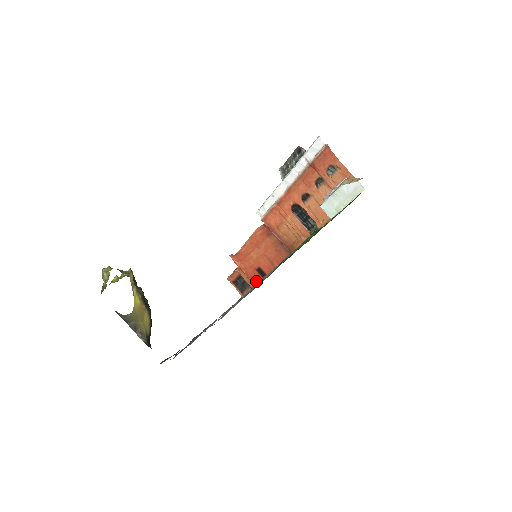
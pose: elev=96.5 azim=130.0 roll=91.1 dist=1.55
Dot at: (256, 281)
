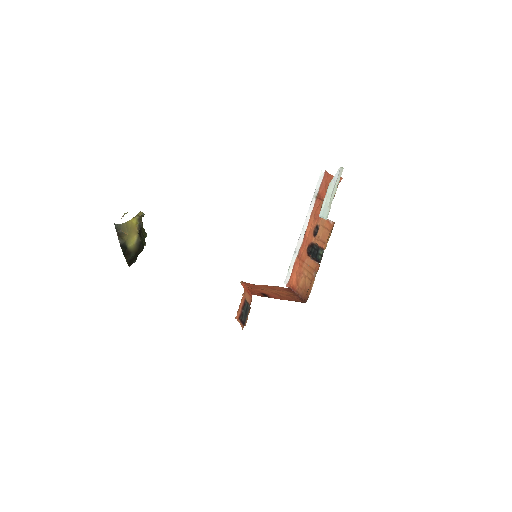
Dot at: occluded
